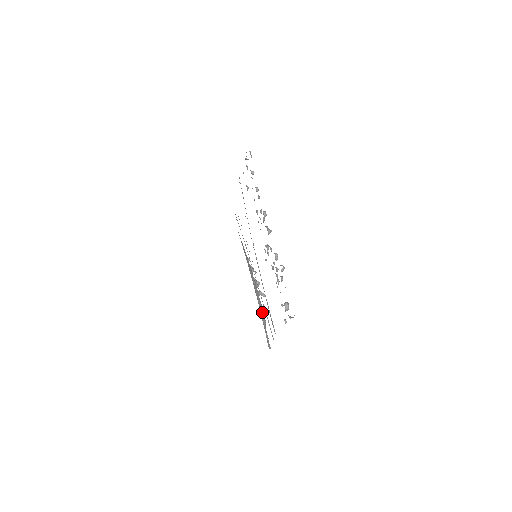
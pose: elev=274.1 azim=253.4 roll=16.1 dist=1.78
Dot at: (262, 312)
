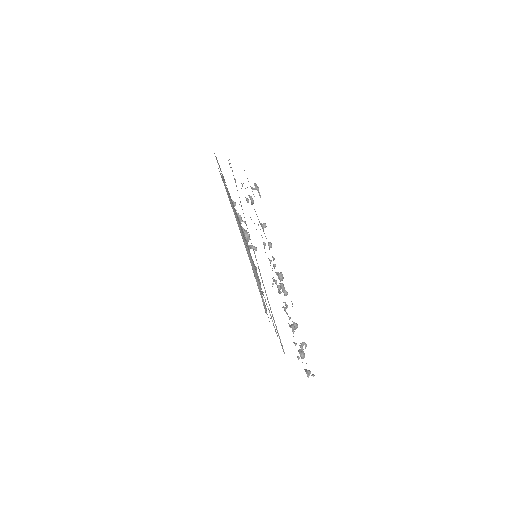
Dot at: occluded
